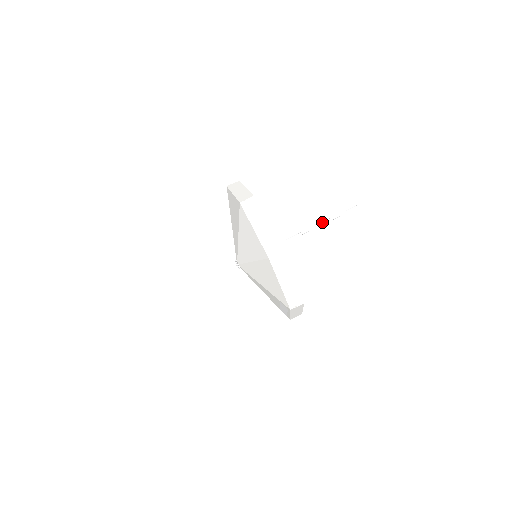
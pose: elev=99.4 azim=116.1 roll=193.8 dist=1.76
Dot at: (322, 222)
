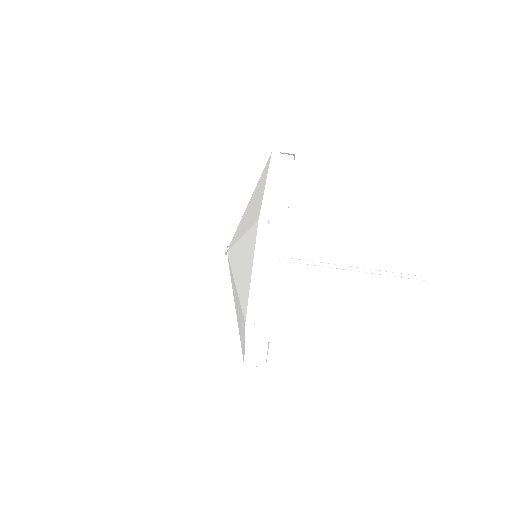
Dot at: occluded
